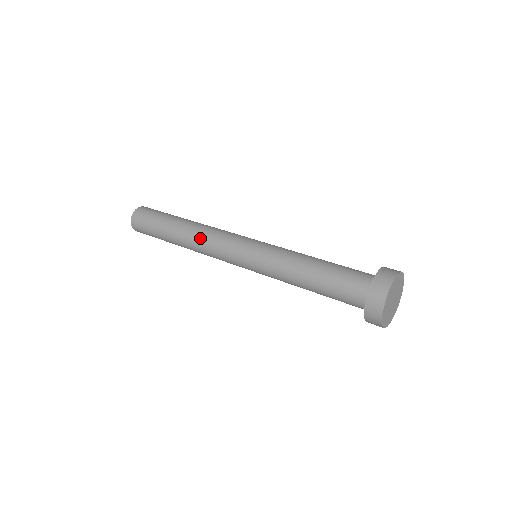
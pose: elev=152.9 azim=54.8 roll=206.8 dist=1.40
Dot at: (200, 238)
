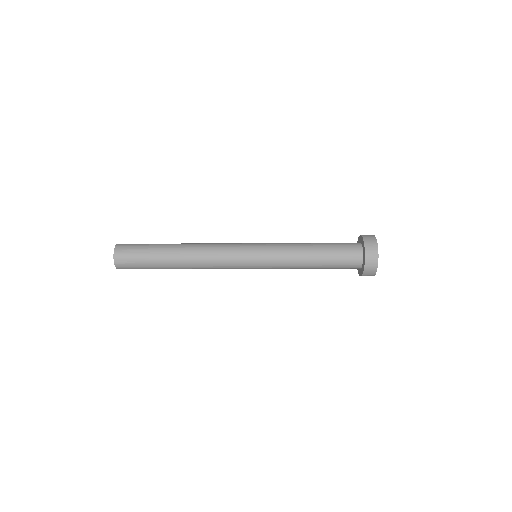
Dot at: (203, 249)
